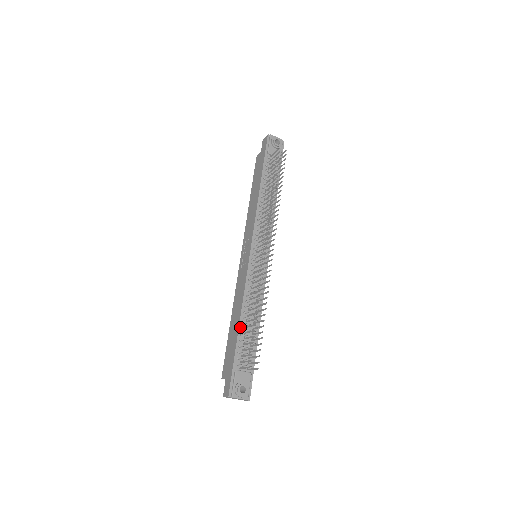
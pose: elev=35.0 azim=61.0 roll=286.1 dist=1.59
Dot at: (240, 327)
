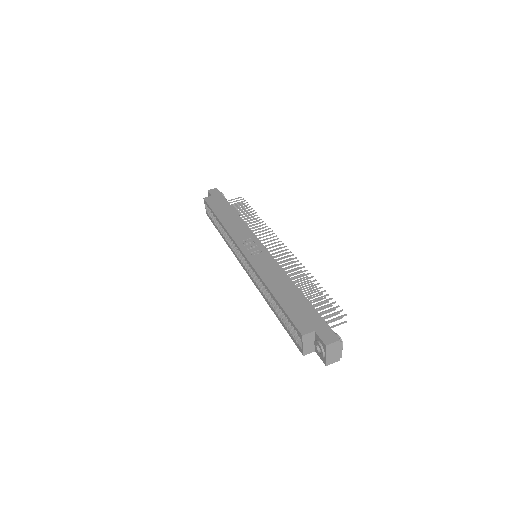
Dot at: (300, 291)
